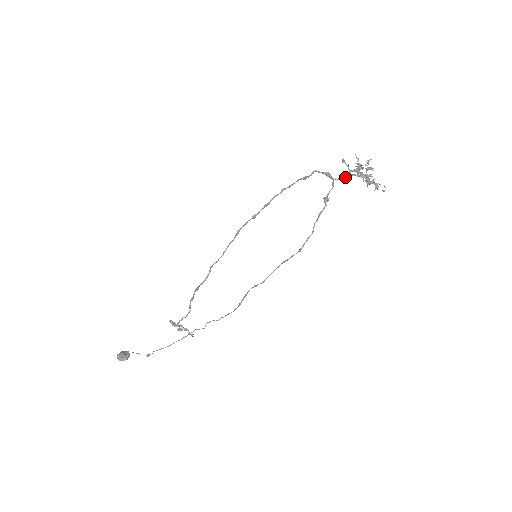
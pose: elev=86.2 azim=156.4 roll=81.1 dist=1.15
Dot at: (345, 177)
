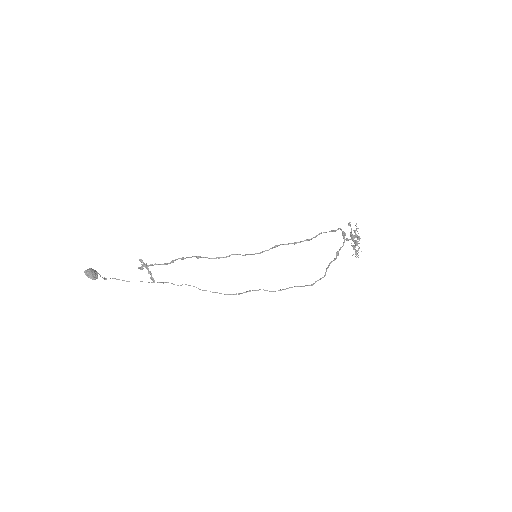
Dot at: (349, 239)
